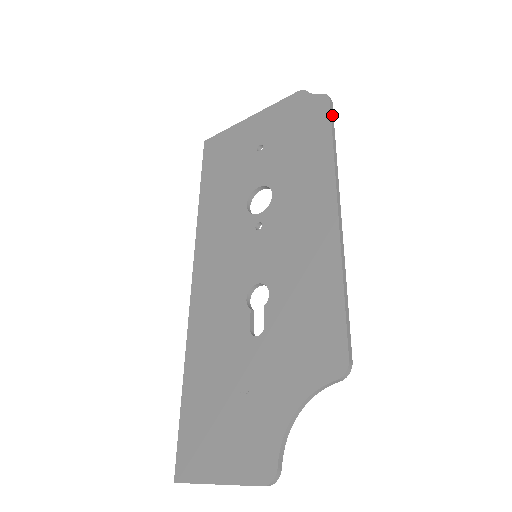
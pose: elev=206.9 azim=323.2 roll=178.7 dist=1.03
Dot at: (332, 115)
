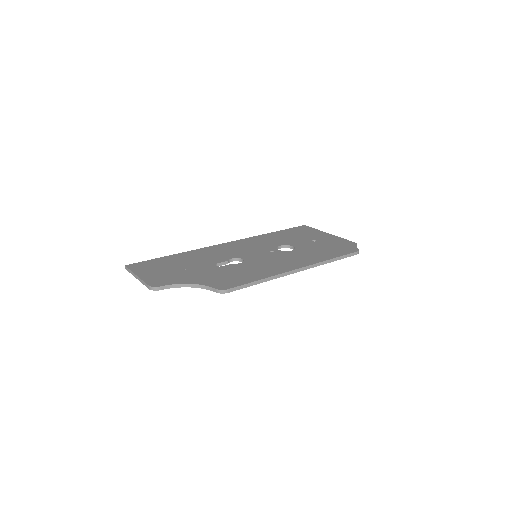
Dot at: (349, 255)
